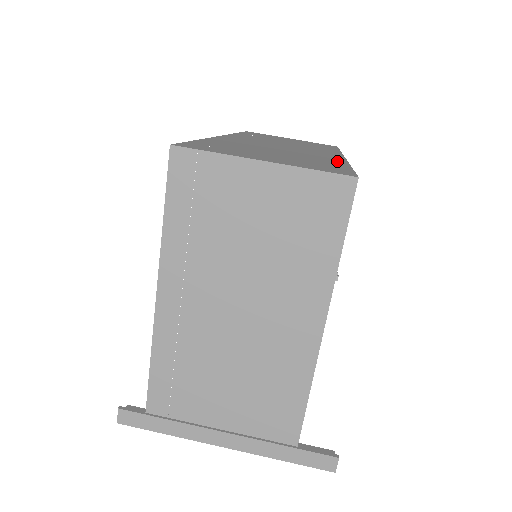
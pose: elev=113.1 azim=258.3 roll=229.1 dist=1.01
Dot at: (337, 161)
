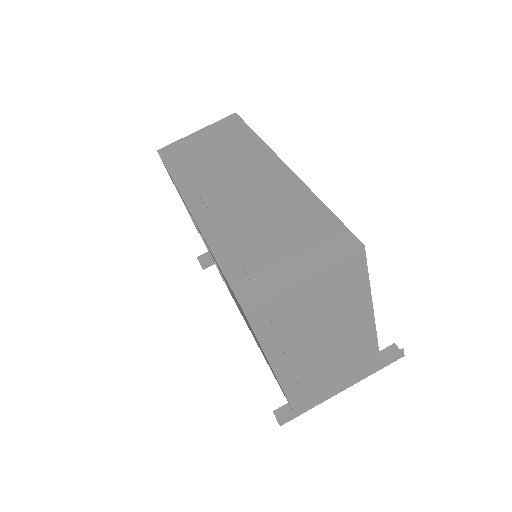
Dot at: (307, 199)
